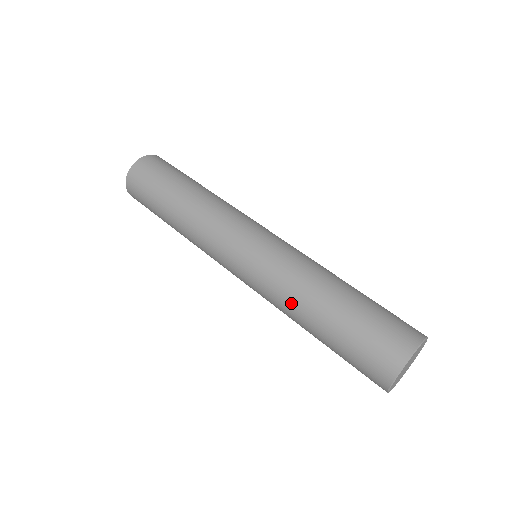
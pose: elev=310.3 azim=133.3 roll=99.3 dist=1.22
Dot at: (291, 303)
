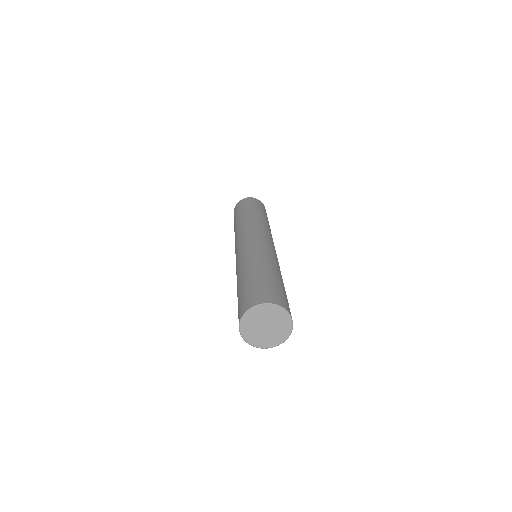
Dot at: (237, 276)
